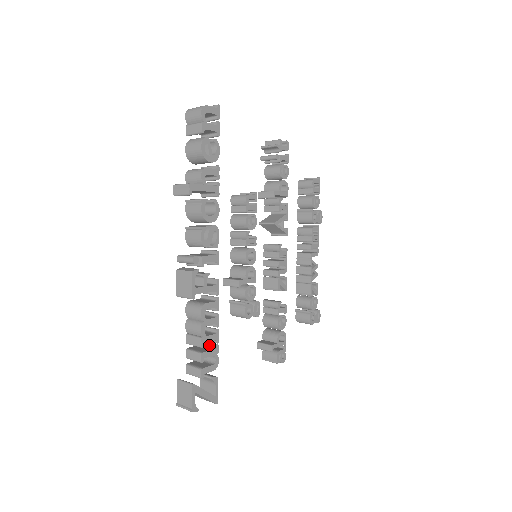
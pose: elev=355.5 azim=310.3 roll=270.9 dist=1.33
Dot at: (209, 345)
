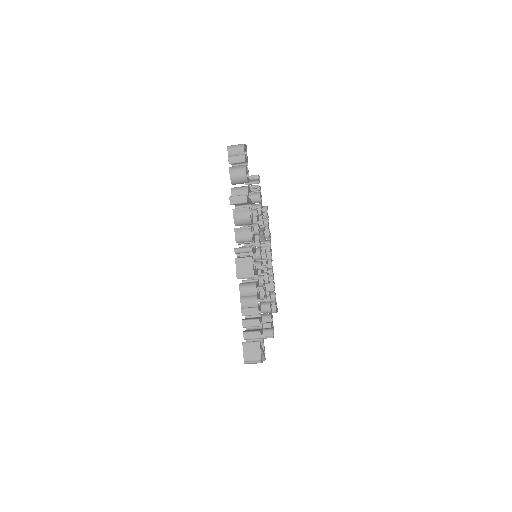
Dot at: (254, 317)
